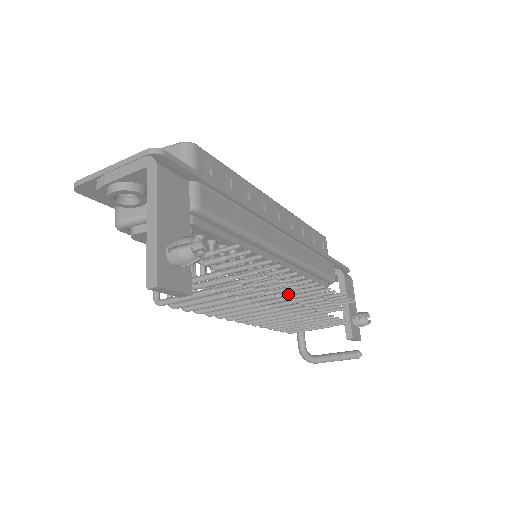
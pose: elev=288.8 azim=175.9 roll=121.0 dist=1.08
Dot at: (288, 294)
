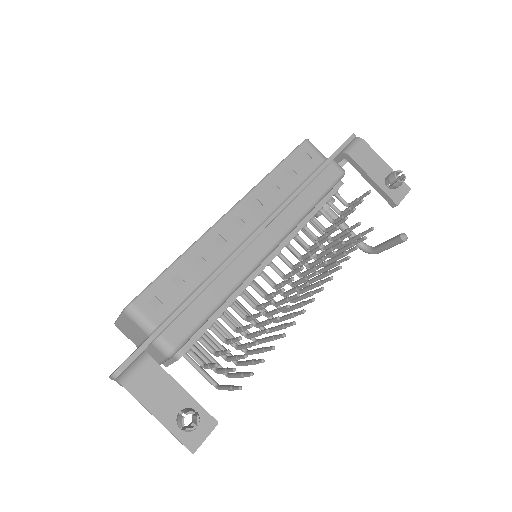
Dot at: occluded
